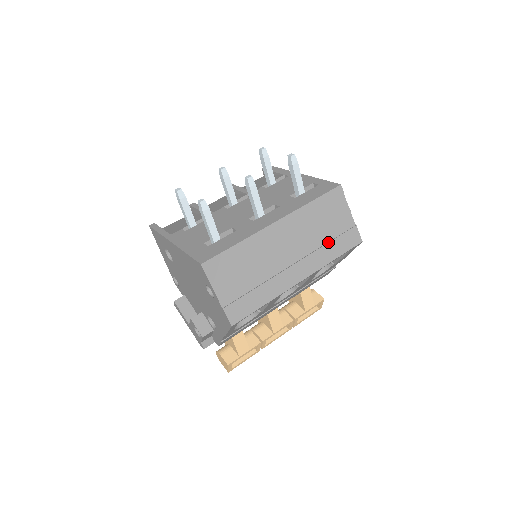
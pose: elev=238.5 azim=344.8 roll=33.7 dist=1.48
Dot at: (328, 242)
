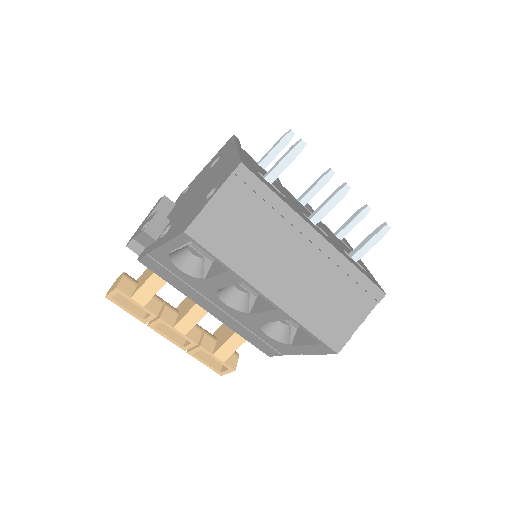
Dot at: (321, 310)
